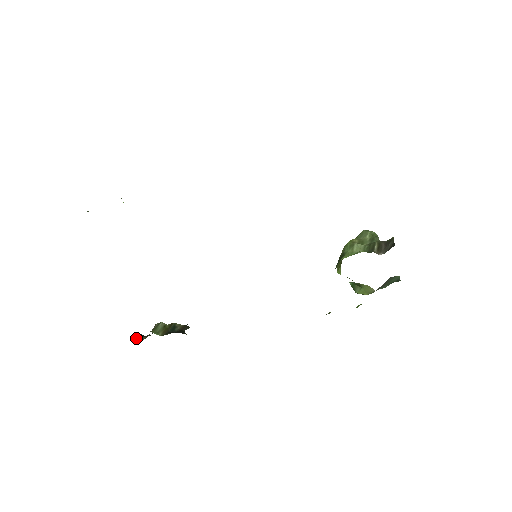
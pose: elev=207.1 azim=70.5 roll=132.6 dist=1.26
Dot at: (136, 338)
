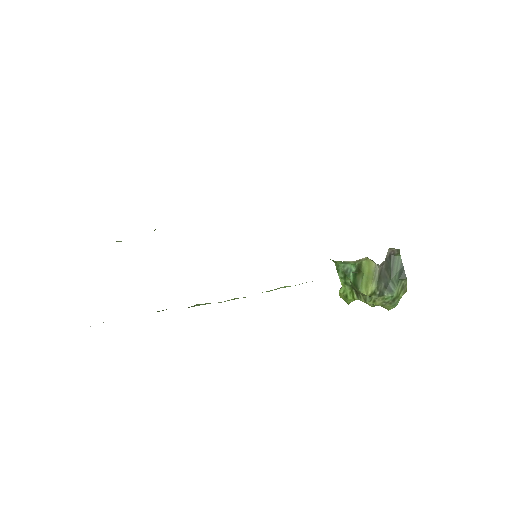
Dot at: occluded
